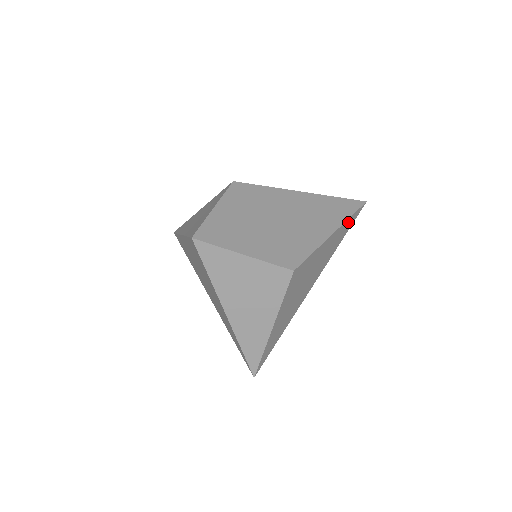
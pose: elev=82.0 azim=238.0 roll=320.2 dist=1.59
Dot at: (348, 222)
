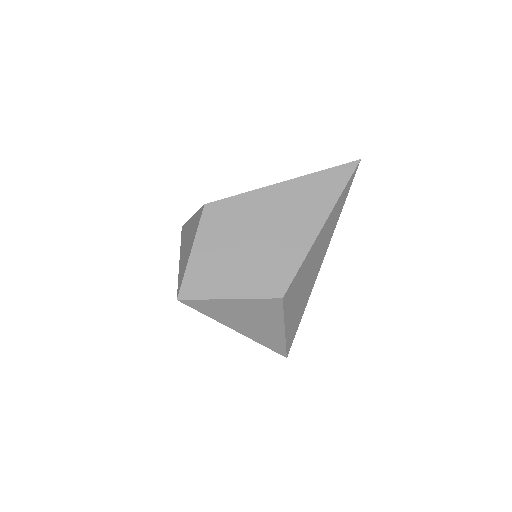
Dot at: (341, 198)
